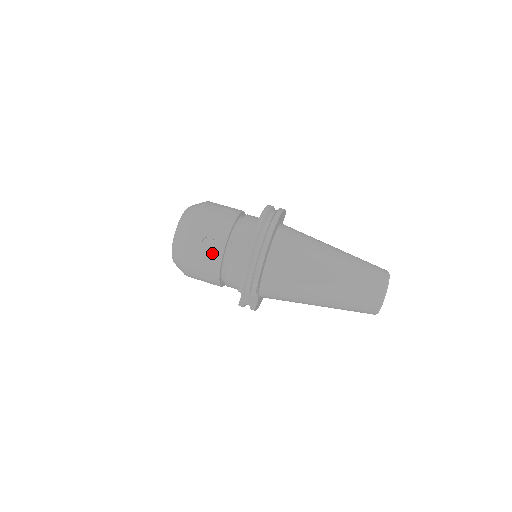
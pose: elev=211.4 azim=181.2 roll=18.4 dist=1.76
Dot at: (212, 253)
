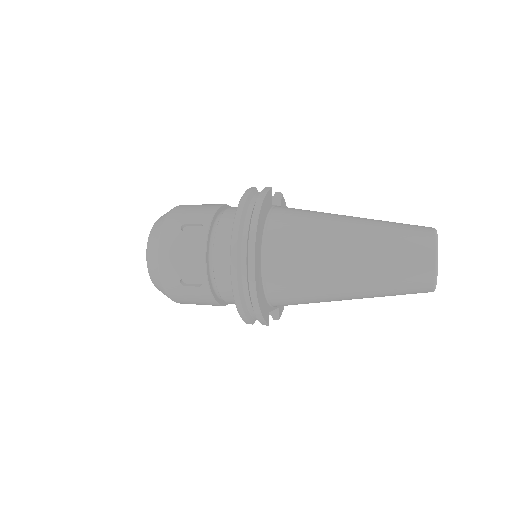
Dot at: (198, 293)
